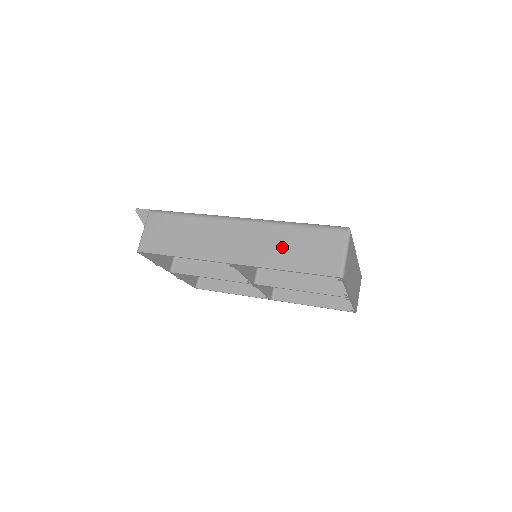
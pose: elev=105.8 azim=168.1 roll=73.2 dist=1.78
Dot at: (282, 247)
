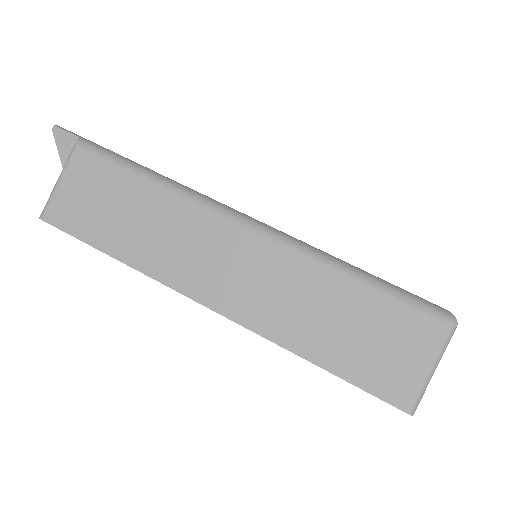
Dot at: (314, 311)
